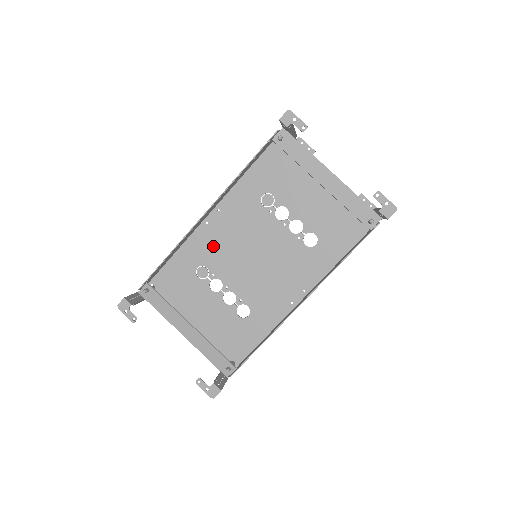
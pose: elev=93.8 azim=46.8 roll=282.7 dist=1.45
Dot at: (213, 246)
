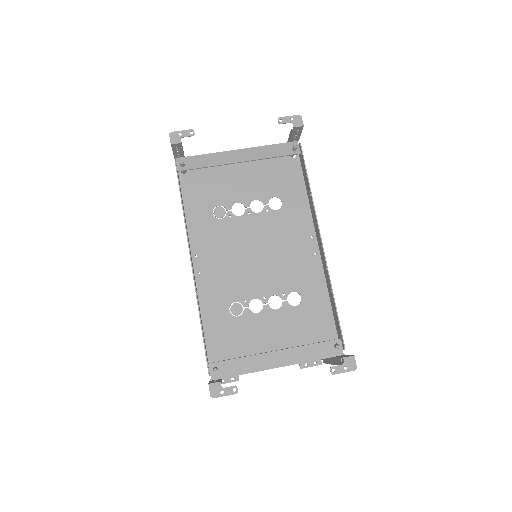
Dot at: (221, 283)
